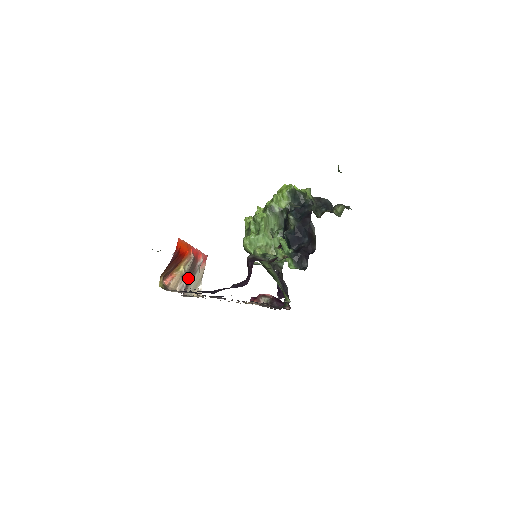
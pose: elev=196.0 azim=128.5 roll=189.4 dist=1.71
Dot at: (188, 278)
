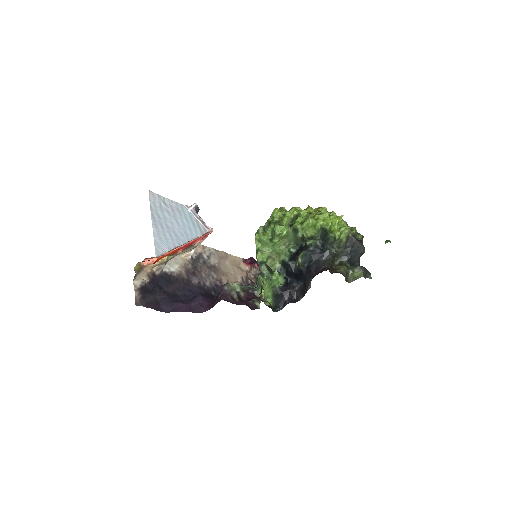
Dot at: occluded
